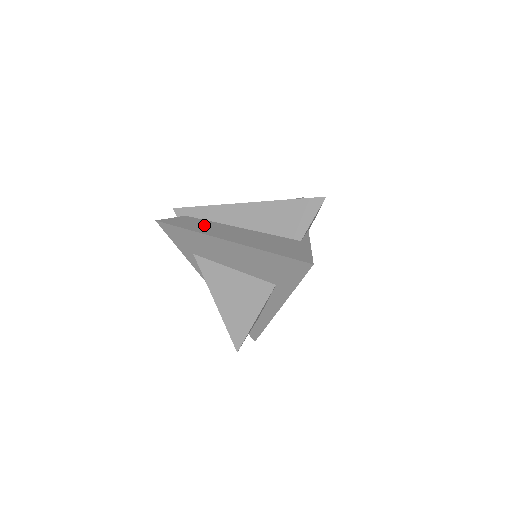
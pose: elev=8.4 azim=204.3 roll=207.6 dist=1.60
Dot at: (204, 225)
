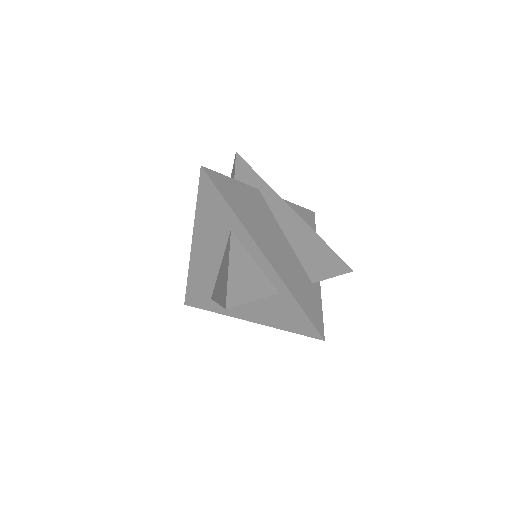
Dot at: occluded
